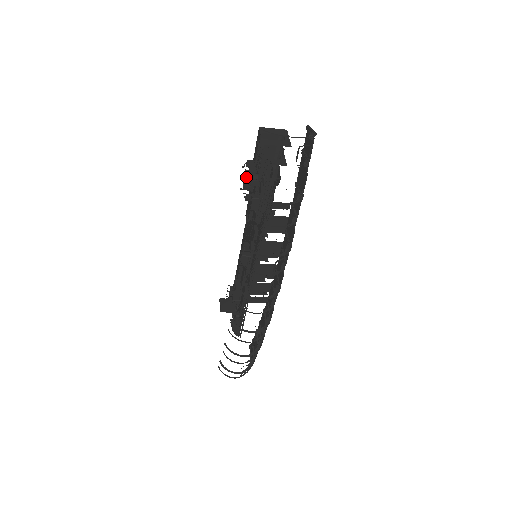
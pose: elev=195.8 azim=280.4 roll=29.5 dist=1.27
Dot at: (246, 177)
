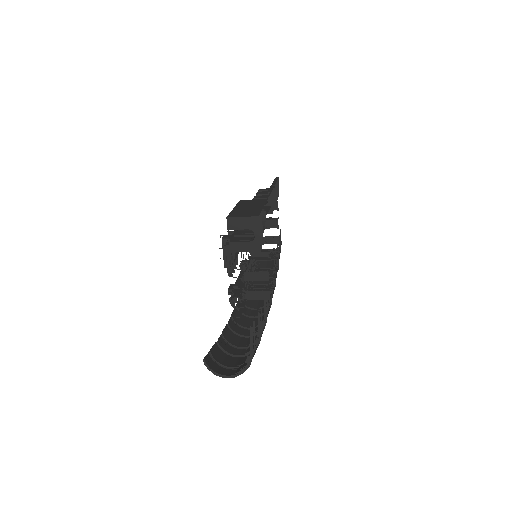
Dot at: occluded
